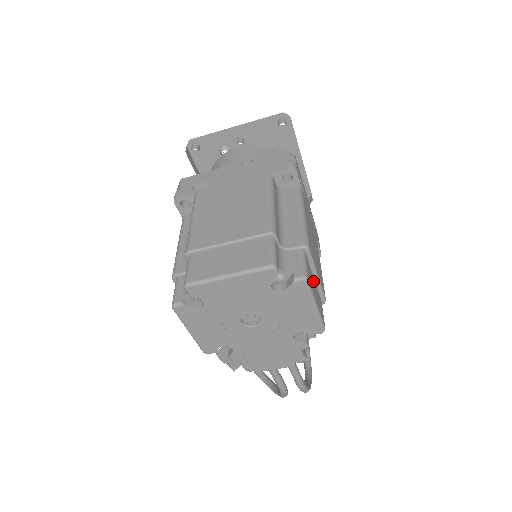
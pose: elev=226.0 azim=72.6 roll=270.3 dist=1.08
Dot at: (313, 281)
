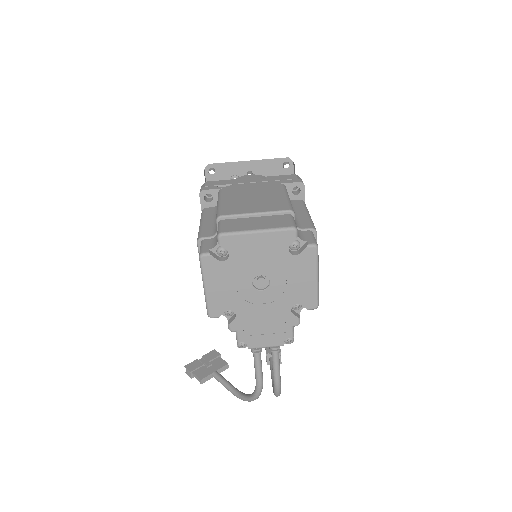
Dot at: occluded
